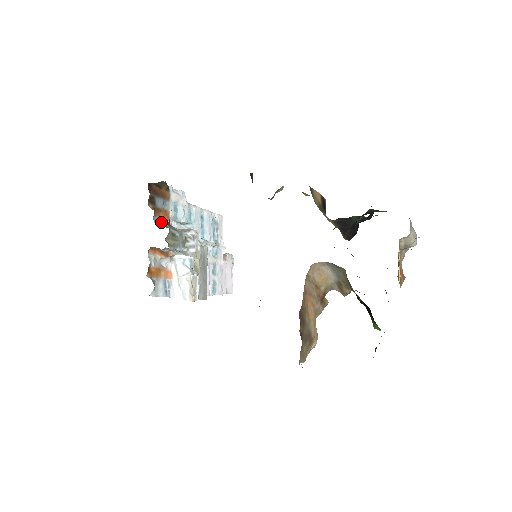
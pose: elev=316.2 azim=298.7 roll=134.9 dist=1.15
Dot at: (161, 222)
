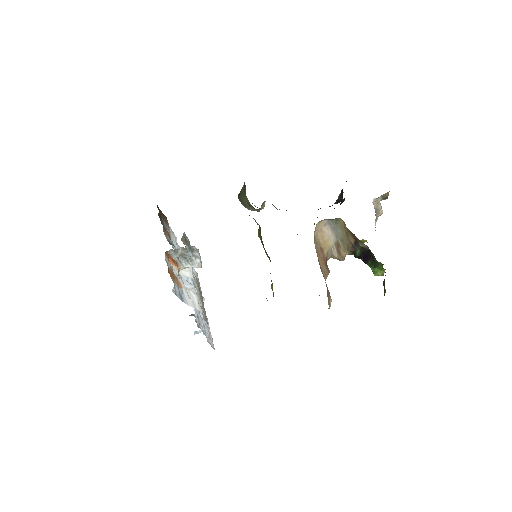
Dot at: (168, 239)
